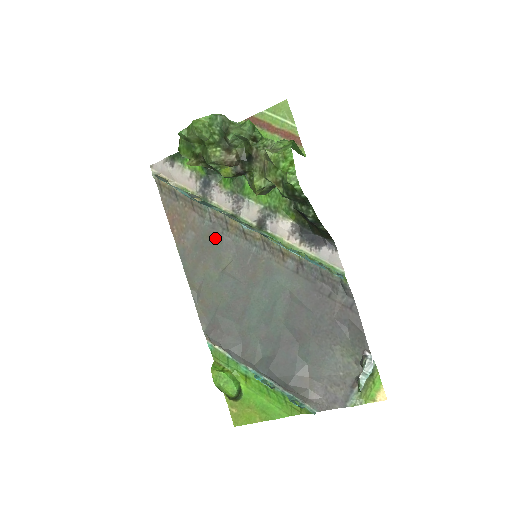
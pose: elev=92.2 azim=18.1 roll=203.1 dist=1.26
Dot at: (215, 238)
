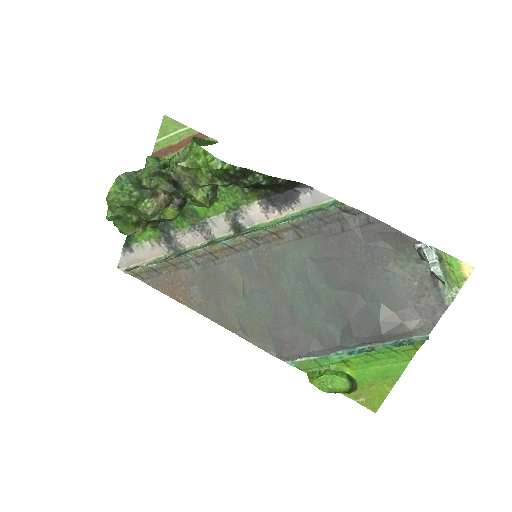
Dot at: (214, 274)
